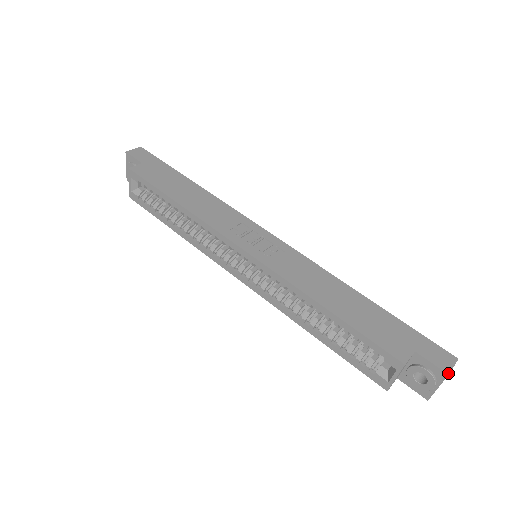
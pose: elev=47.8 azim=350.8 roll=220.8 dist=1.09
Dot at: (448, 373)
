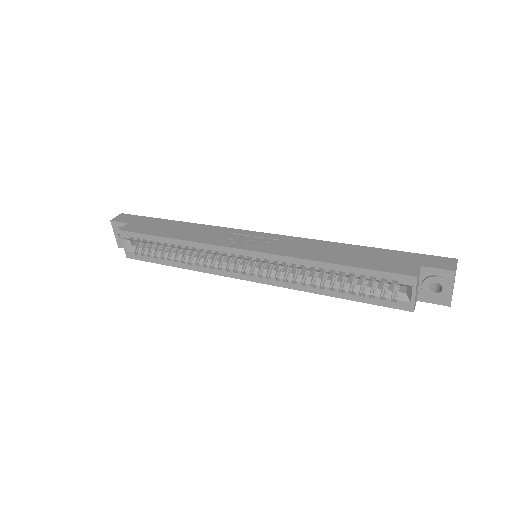
Dot at: (455, 270)
